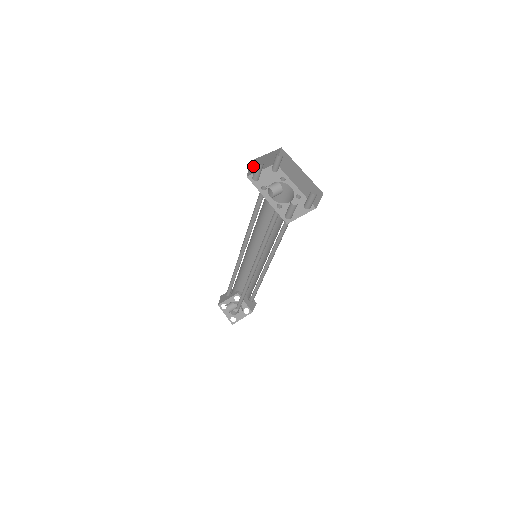
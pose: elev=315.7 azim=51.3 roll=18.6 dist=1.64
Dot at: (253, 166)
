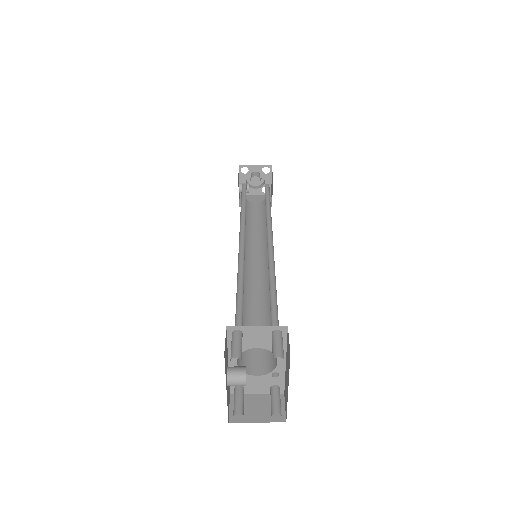
Dot at: (235, 340)
